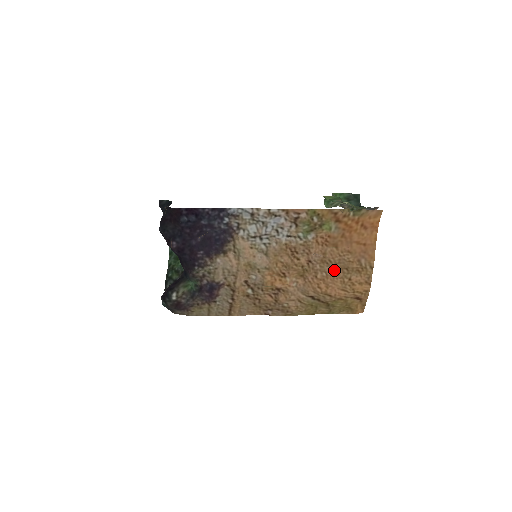
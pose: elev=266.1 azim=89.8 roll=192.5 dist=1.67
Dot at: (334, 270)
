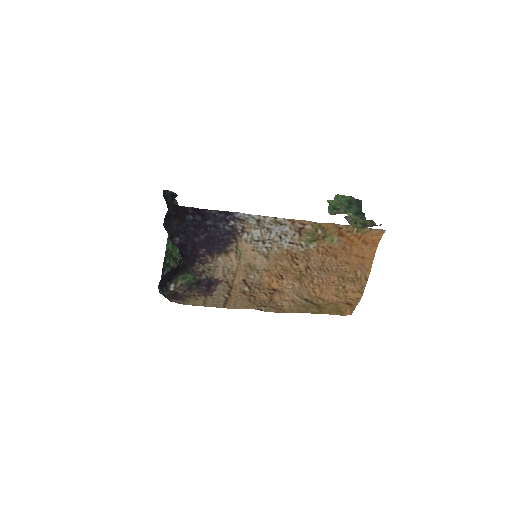
Dot at: (330, 278)
